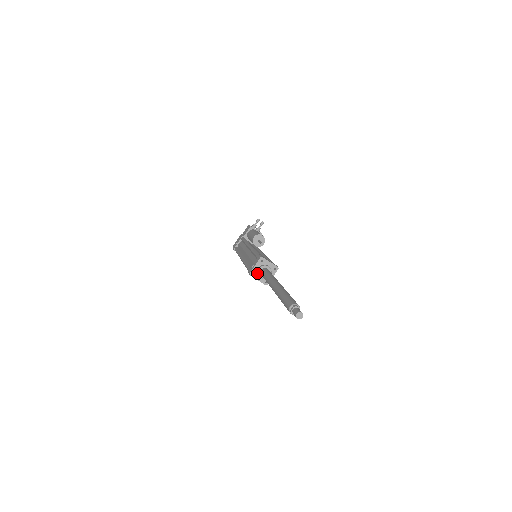
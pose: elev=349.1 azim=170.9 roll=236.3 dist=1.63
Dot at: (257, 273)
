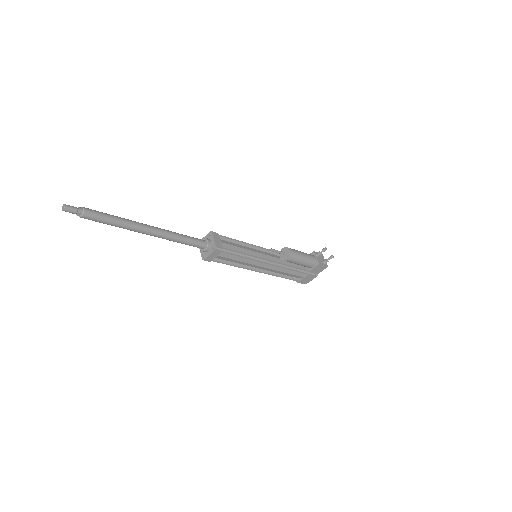
Dot at: occluded
